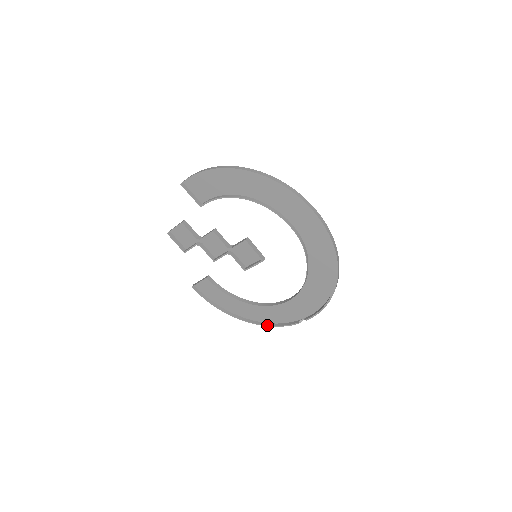
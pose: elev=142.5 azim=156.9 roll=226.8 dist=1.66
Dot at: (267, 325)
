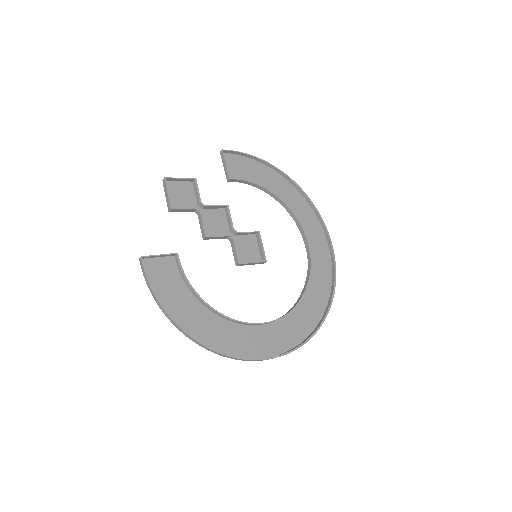
Dot at: (225, 353)
